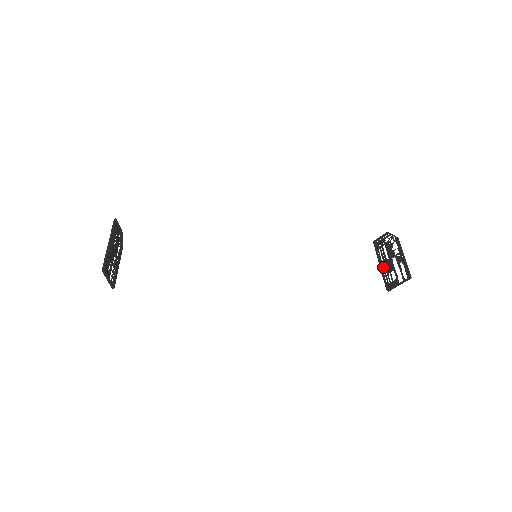
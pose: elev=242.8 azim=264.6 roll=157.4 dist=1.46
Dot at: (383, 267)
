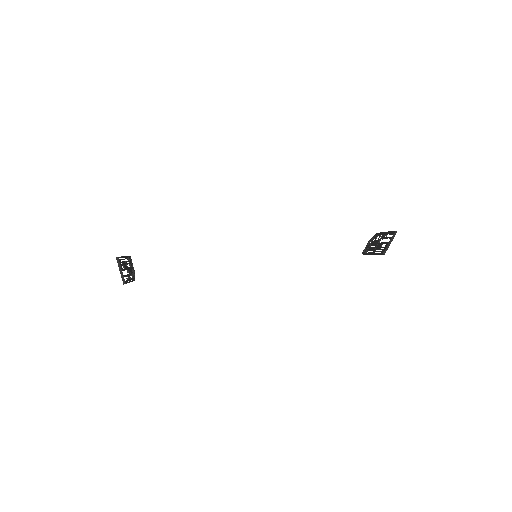
Dot at: (374, 251)
